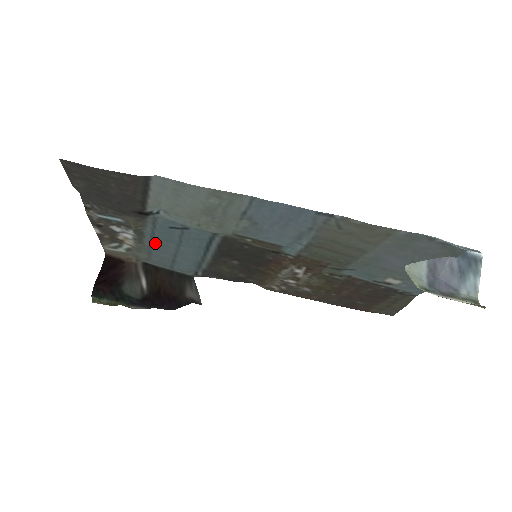
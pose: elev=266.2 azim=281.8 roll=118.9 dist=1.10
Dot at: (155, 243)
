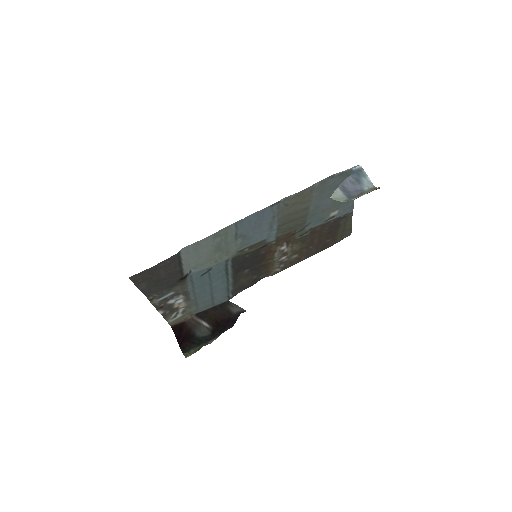
Dot at: (197, 294)
